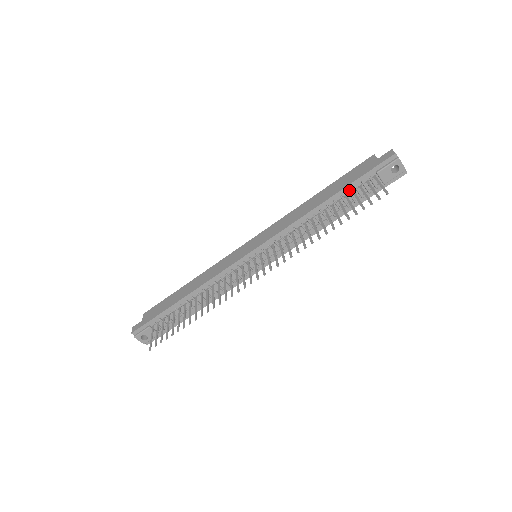
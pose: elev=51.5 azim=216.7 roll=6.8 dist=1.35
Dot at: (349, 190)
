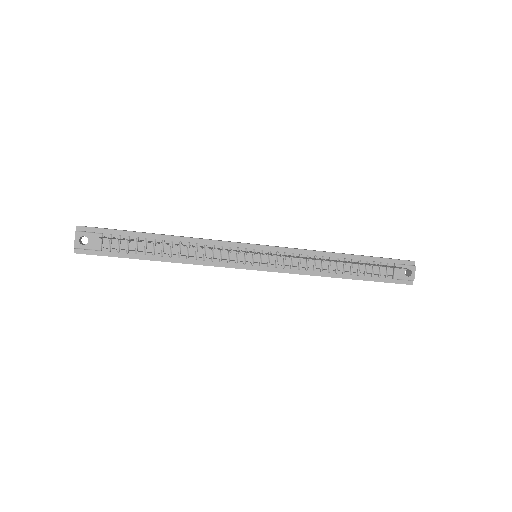
Dot at: (368, 261)
